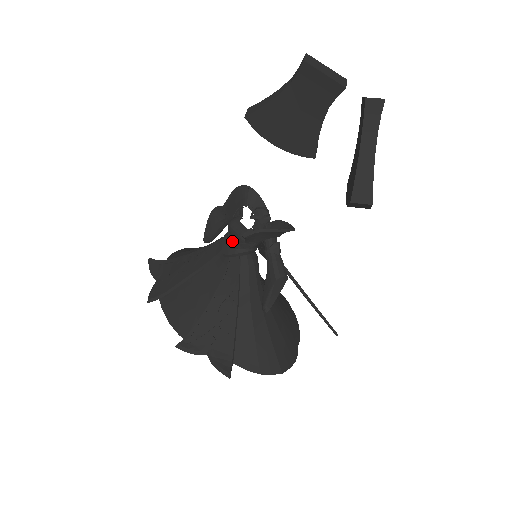
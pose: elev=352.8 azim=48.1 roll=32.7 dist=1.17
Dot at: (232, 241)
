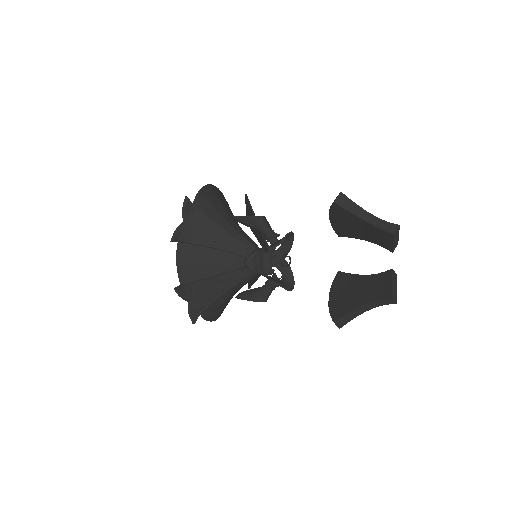
Dot at: (257, 262)
